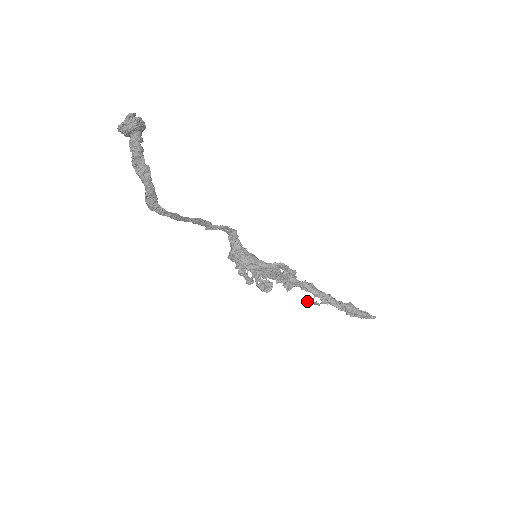
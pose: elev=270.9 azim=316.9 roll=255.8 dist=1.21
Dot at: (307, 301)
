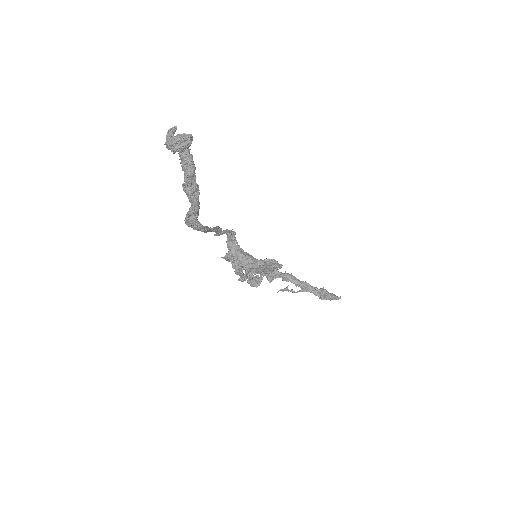
Dot at: (281, 289)
